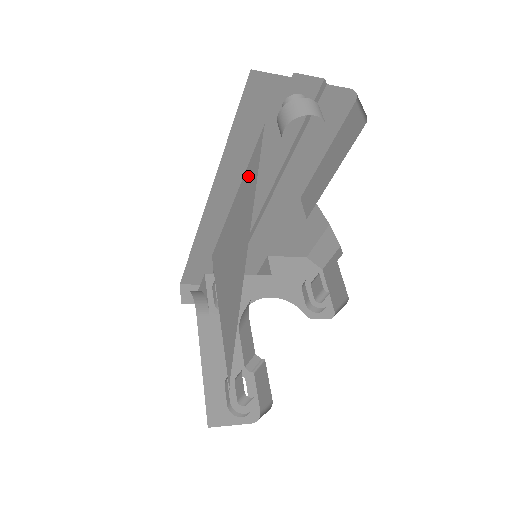
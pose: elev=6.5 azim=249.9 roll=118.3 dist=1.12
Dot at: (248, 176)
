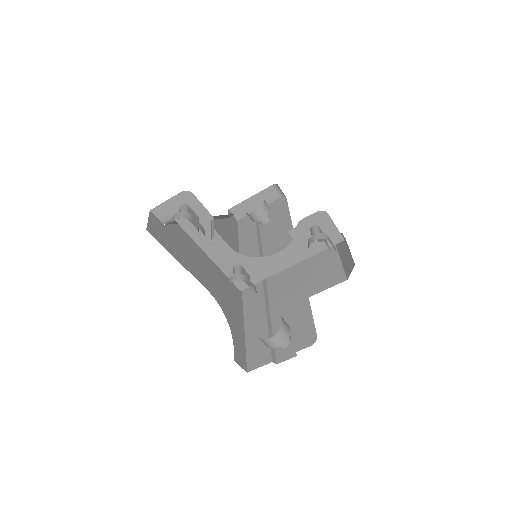
Dot at: occluded
